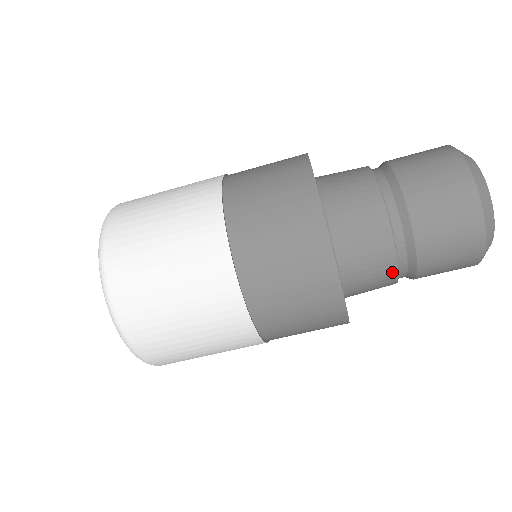
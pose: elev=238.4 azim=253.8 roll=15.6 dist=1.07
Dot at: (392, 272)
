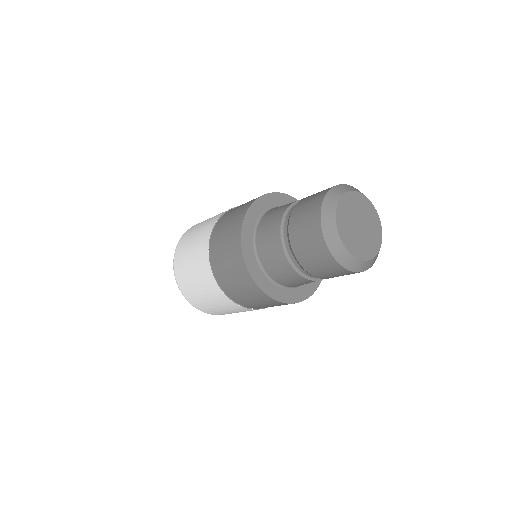
Dot at: (289, 268)
